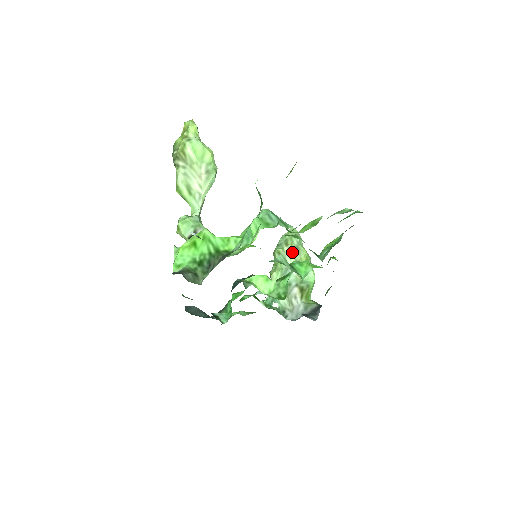
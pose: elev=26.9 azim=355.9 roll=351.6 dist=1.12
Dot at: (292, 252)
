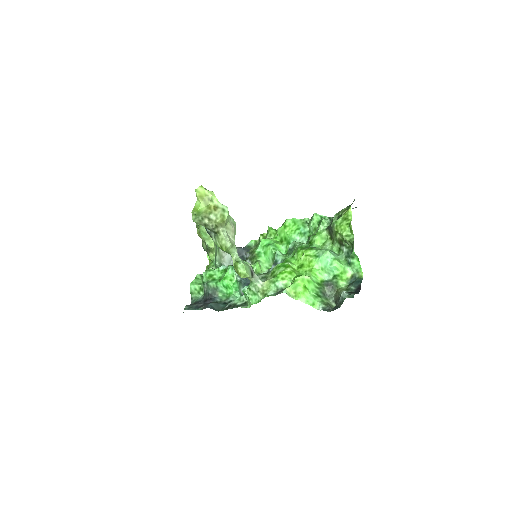
Dot at: occluded
